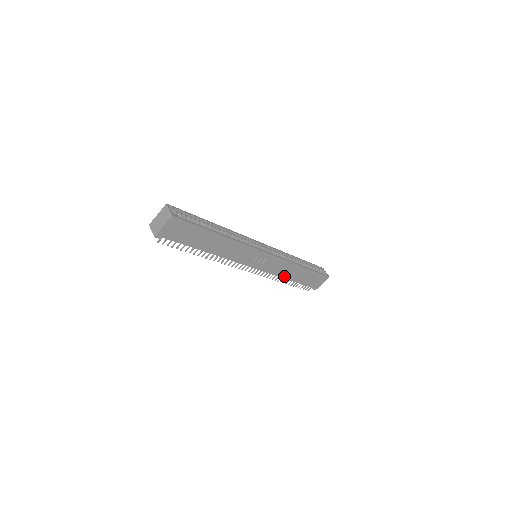
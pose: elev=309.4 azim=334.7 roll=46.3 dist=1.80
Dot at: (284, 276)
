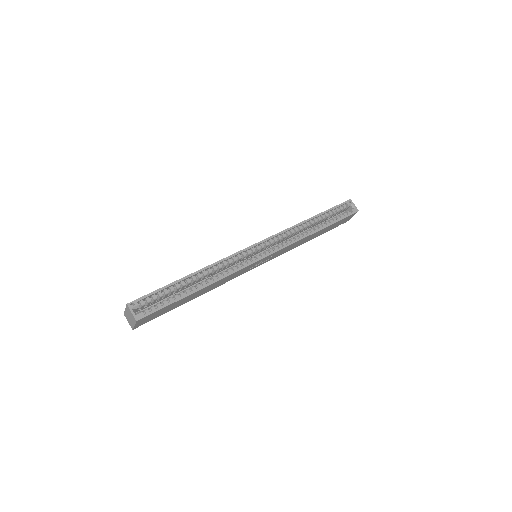
Dot at: (299, 245)
